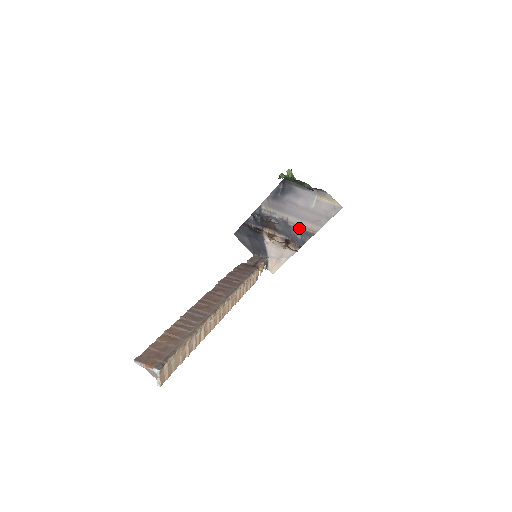
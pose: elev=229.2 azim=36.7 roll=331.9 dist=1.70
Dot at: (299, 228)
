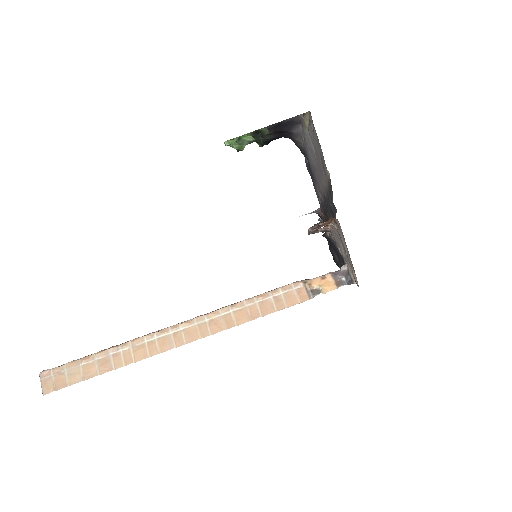
Dot at: (328, 191)
